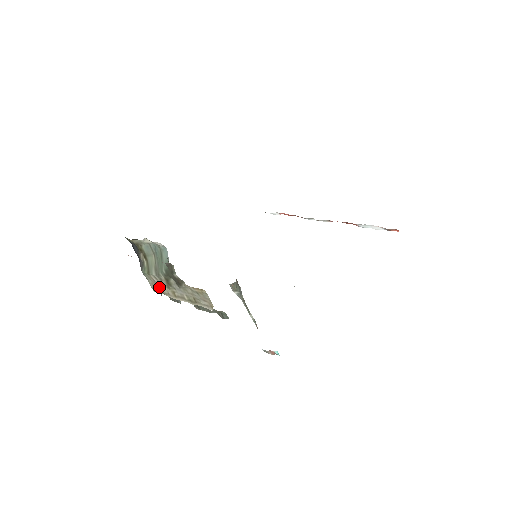
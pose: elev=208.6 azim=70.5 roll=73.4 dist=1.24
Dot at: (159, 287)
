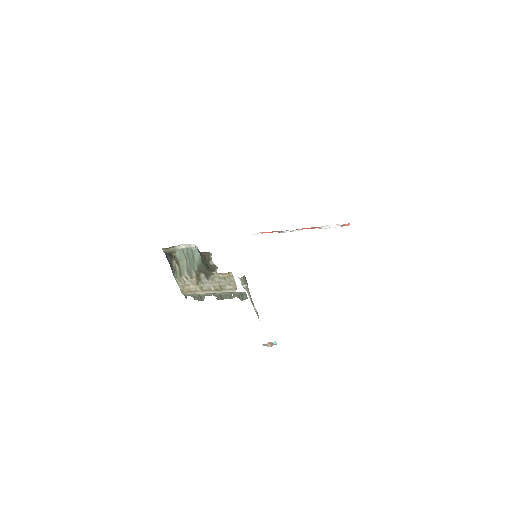
Dot at: (188, 287)
